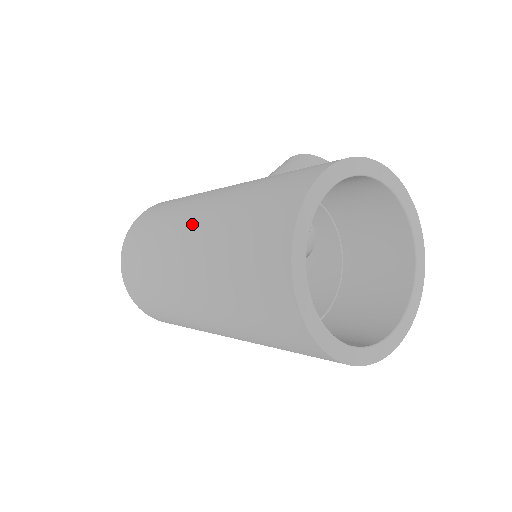
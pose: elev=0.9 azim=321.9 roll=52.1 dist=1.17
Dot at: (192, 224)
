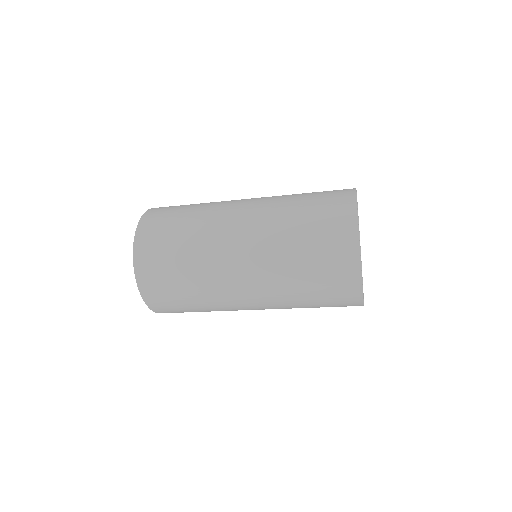
Dot at: (253, 198)
